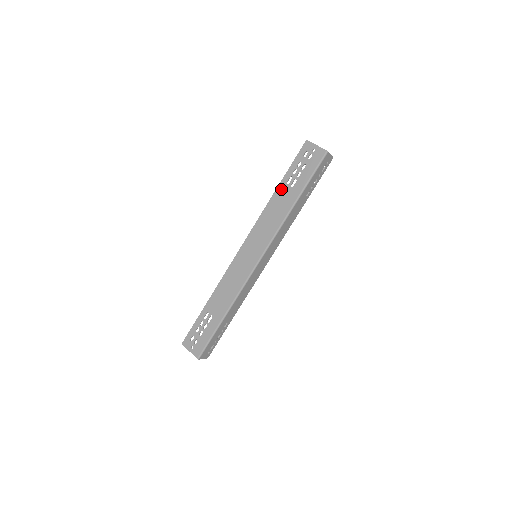
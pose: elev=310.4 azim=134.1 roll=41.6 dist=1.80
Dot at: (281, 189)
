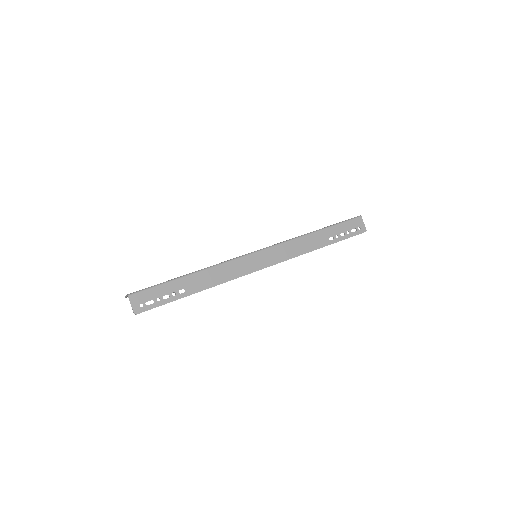
Dot at: occluded
